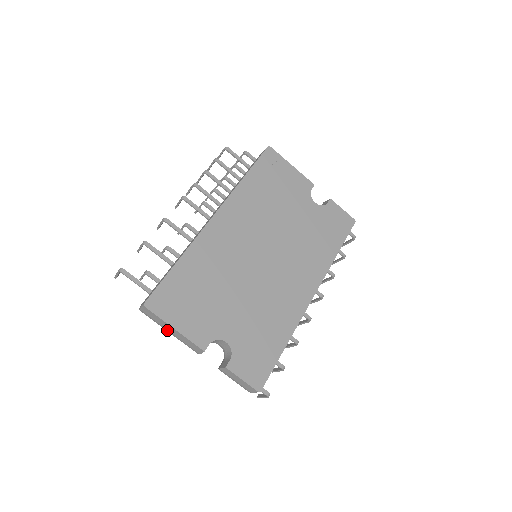
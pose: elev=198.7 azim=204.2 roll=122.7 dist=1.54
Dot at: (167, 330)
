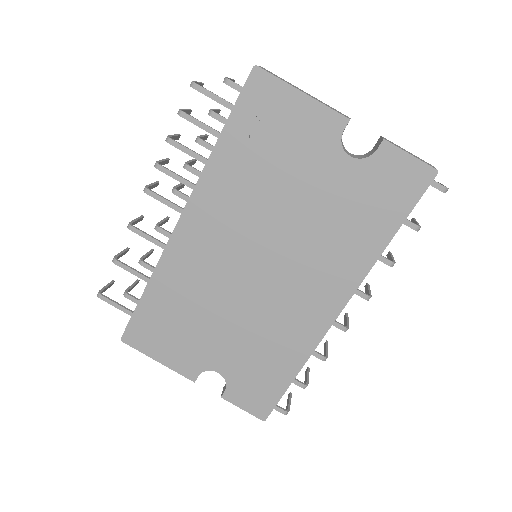
Dot at: occluded
